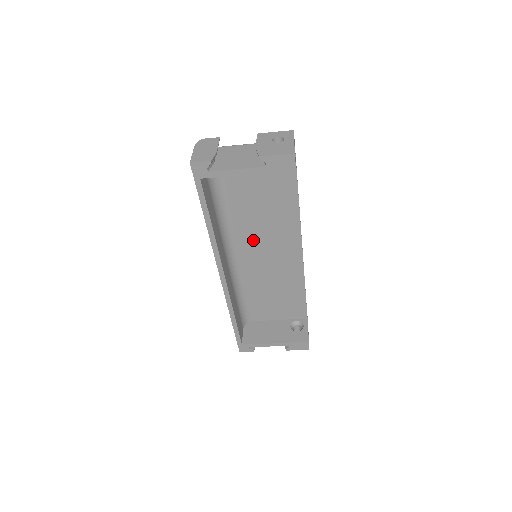
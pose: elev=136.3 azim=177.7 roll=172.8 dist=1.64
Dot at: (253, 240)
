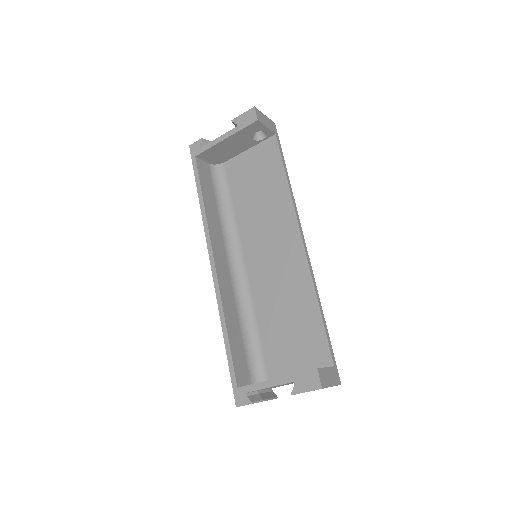
Dot at: (256, 243)
